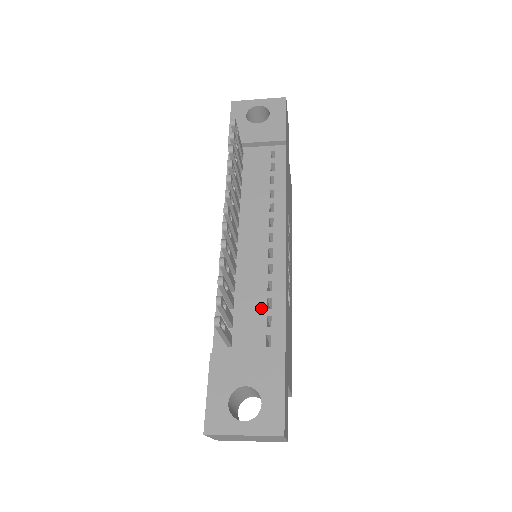
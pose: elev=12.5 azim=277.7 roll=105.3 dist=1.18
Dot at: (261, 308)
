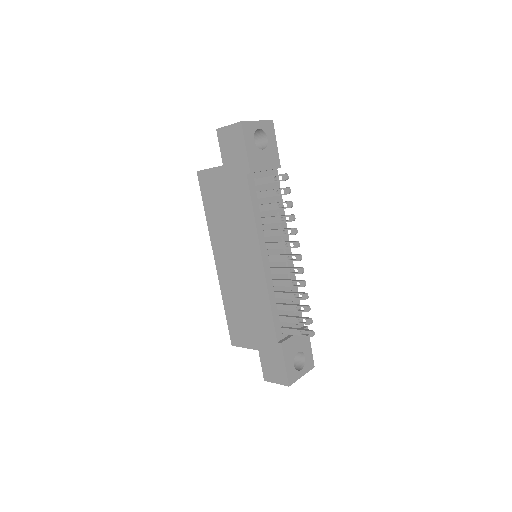
Dot at: (290, 303)
